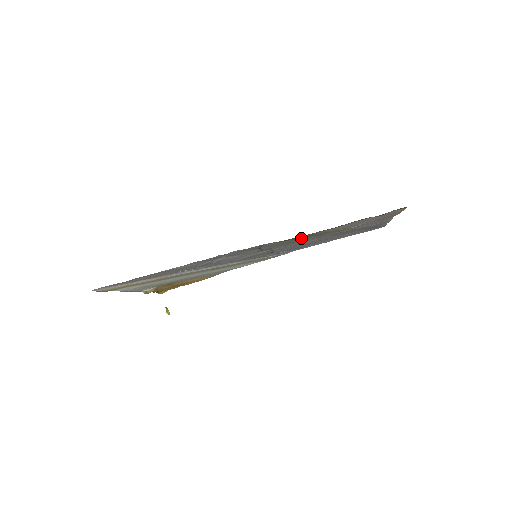
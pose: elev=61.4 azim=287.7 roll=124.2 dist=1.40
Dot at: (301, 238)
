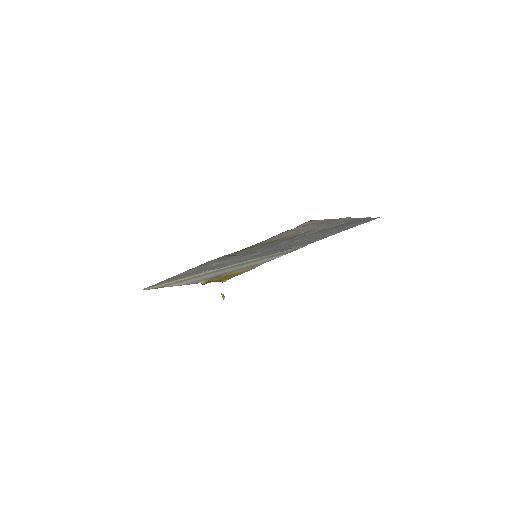
Dot at: (265, 245)
